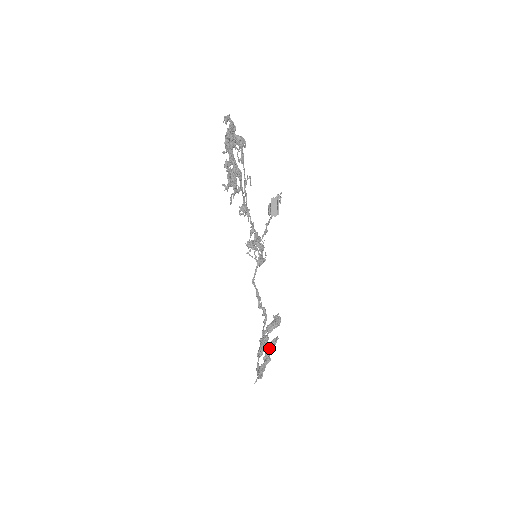
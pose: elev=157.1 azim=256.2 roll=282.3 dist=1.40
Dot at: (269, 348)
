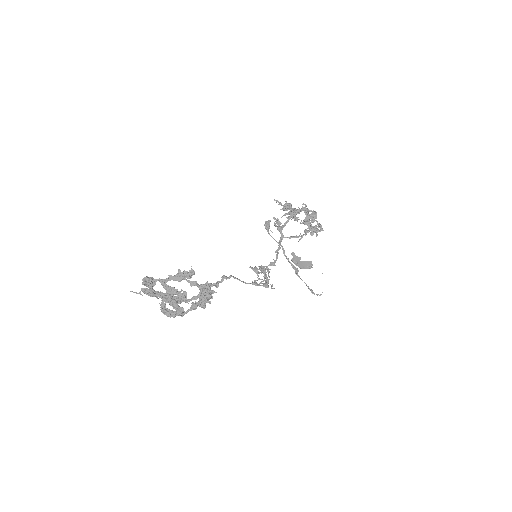
Dot at: (180, 274)
